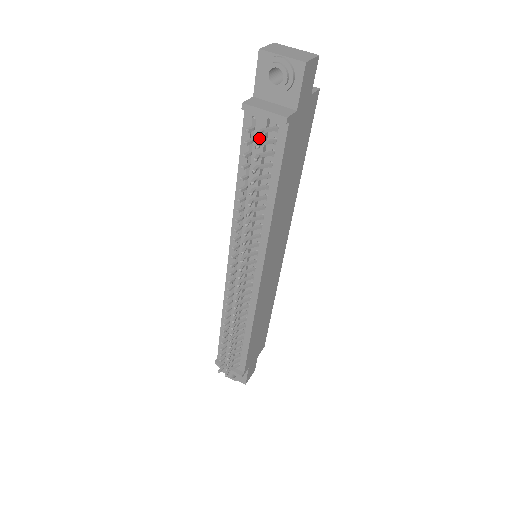
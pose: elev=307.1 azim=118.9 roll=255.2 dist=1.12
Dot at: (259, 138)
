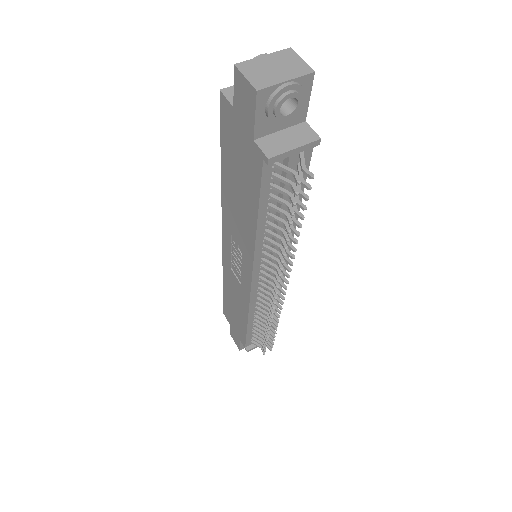
Dot at: (289, 175)
